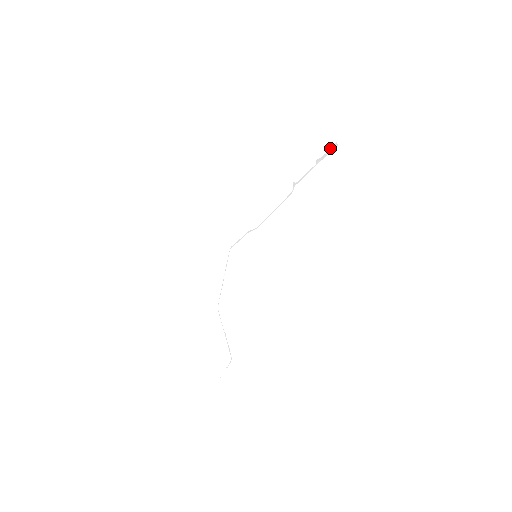
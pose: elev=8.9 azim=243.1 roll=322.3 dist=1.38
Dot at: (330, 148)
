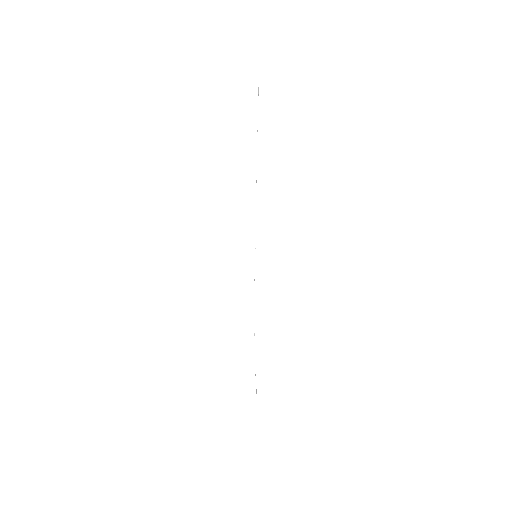
Dot at: (258, 90)
